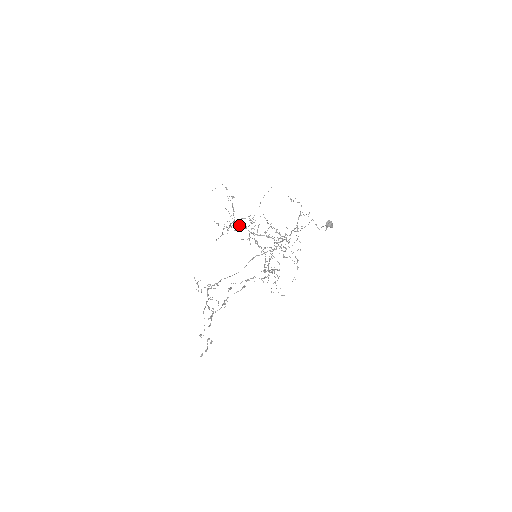
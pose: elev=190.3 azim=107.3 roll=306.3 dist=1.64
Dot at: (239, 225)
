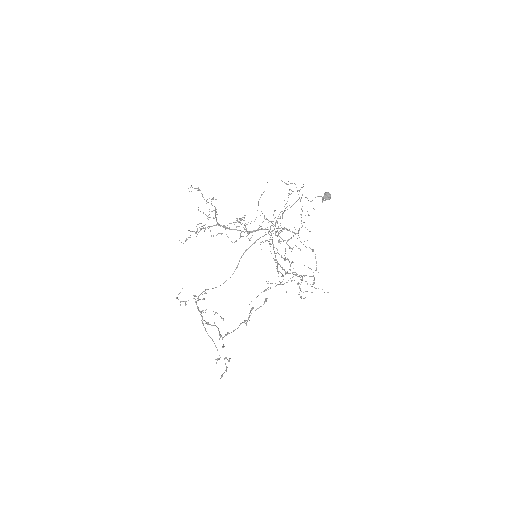
Dot at: (225, 227)
